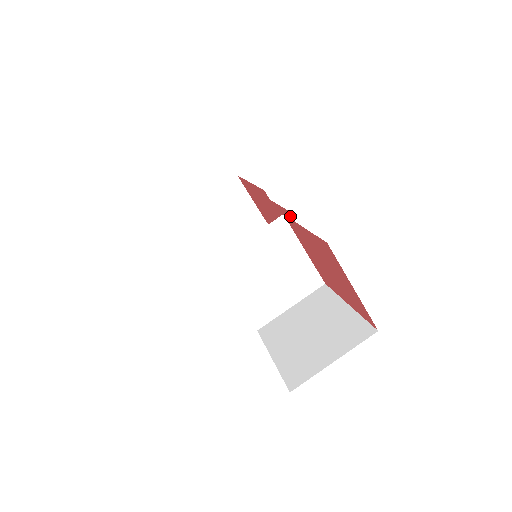
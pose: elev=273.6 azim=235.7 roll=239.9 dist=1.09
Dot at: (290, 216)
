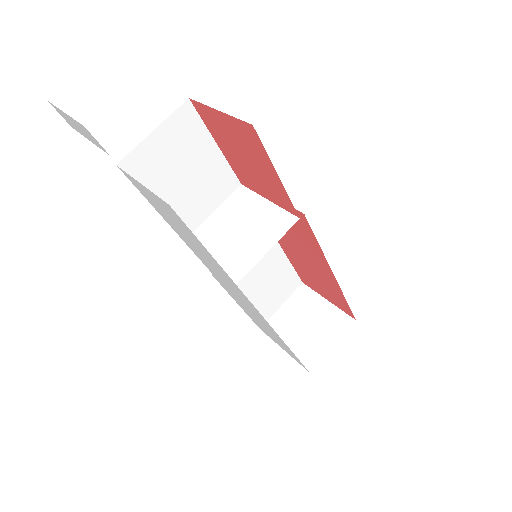
Dot at: occluded
